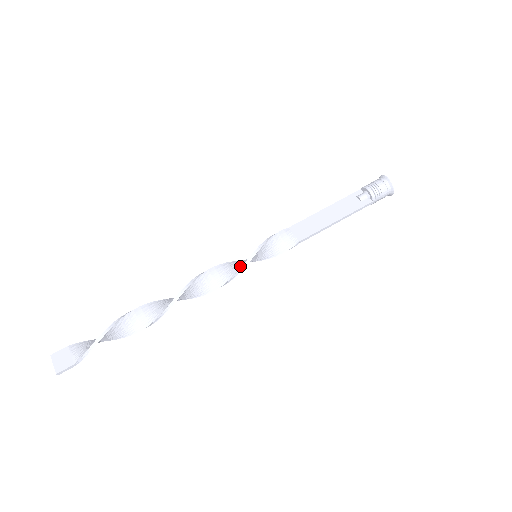
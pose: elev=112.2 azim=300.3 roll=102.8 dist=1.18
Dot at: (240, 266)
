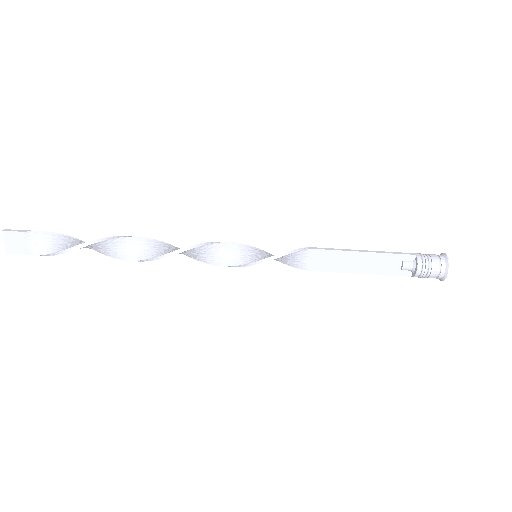
Dot at: (232, 263)
